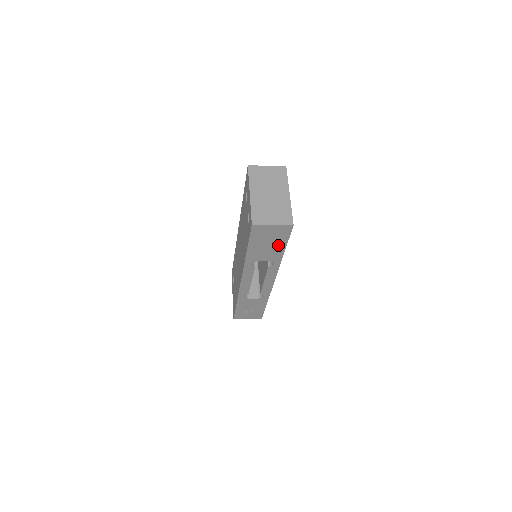
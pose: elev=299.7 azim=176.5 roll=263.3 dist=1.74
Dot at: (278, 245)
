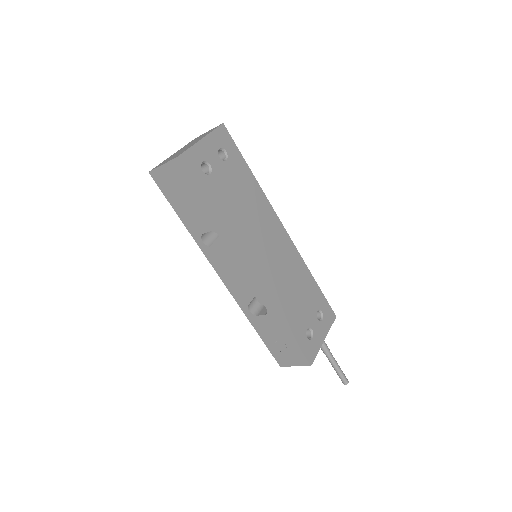
Dot at: (195, 198)
